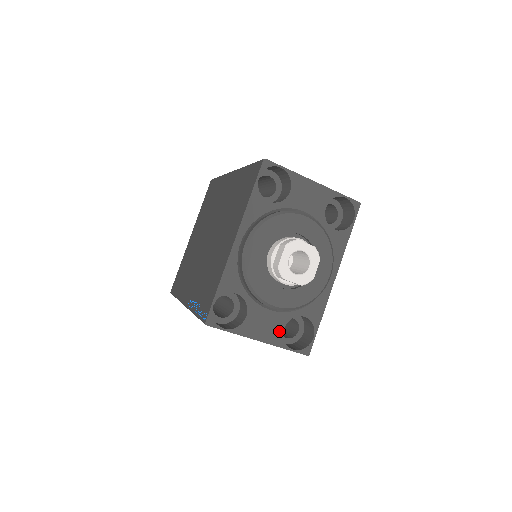
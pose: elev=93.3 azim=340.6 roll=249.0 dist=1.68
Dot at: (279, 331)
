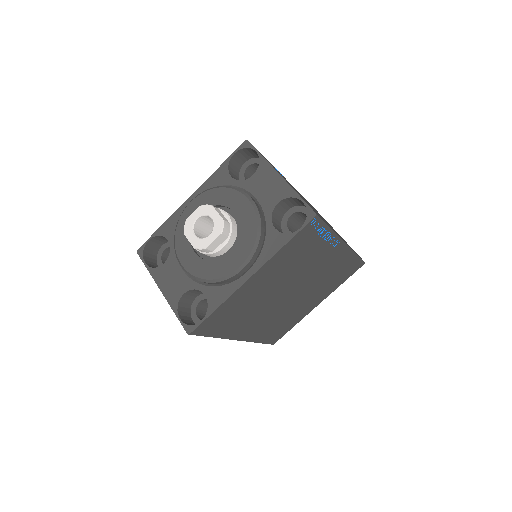
Dot at: (179, 293)
